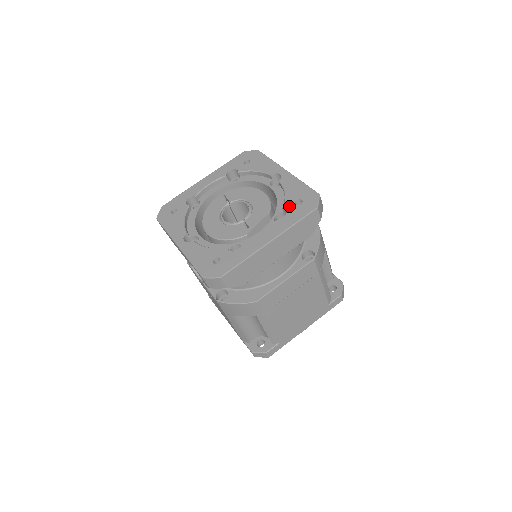
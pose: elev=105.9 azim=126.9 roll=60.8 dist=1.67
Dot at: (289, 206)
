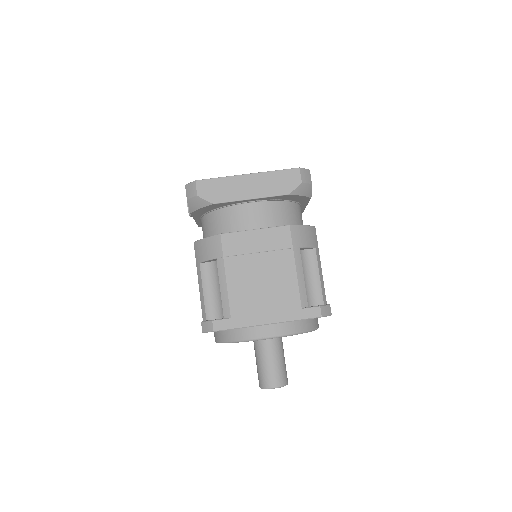
Dot at: occluded
